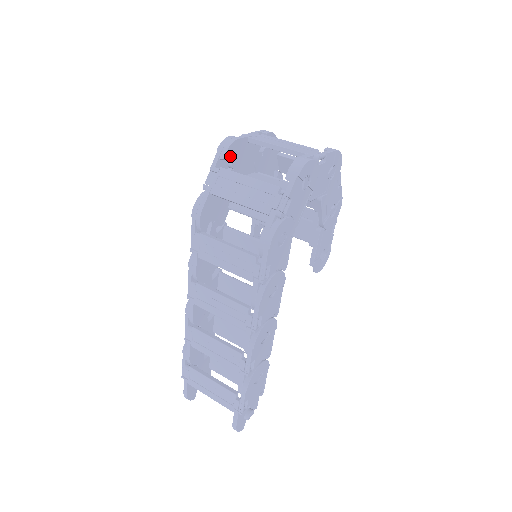
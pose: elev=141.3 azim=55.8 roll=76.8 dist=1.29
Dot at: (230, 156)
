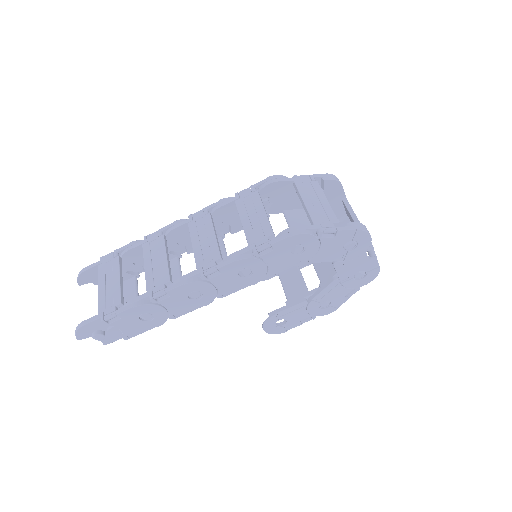
Dot at: (328, 186)
